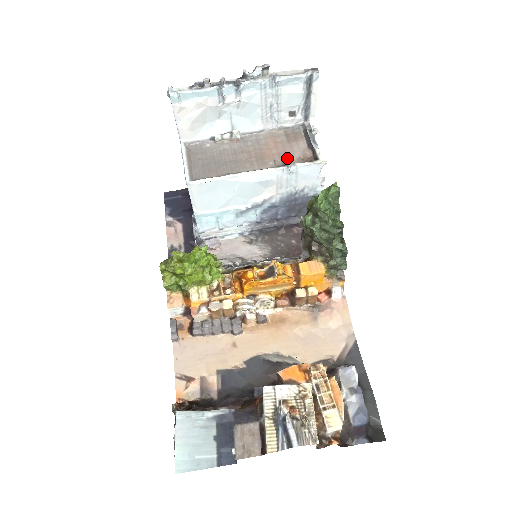
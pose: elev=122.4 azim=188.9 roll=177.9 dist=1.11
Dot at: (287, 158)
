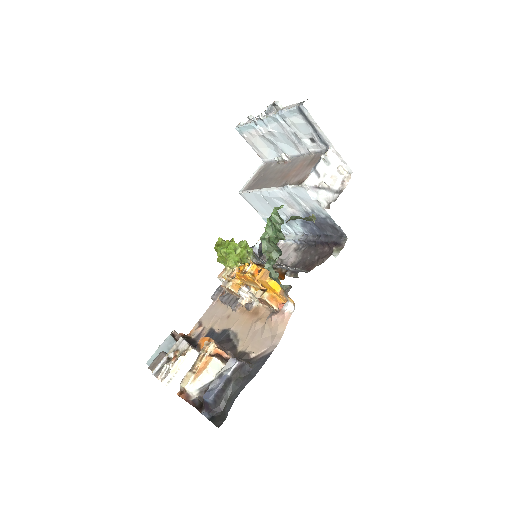
Dot at: (294, 180)
